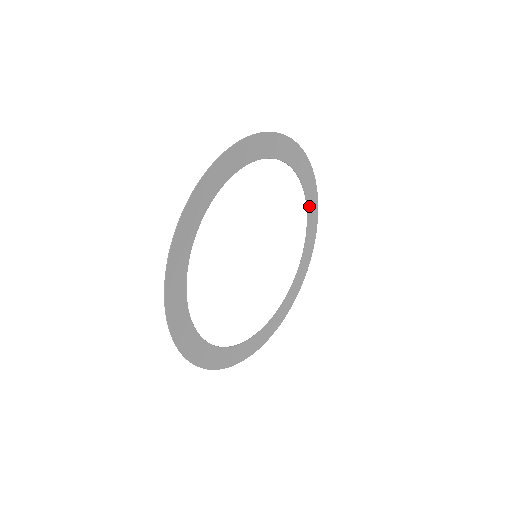
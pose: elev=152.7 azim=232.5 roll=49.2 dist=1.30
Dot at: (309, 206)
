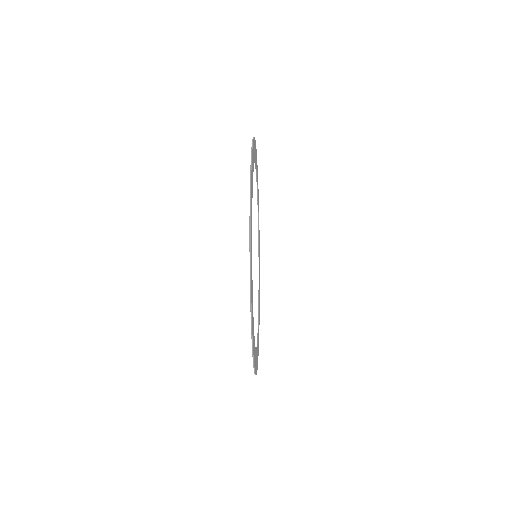
Dot at: occluded
